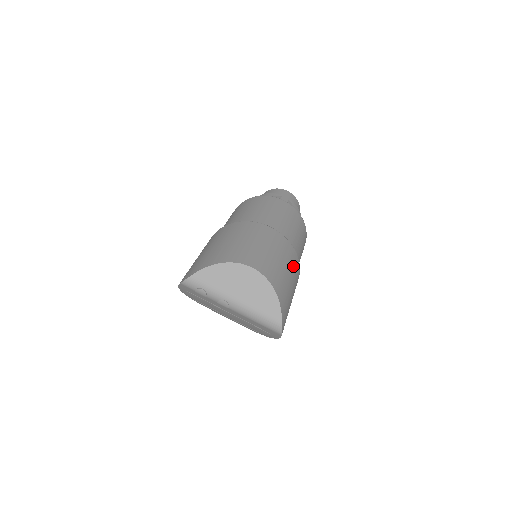
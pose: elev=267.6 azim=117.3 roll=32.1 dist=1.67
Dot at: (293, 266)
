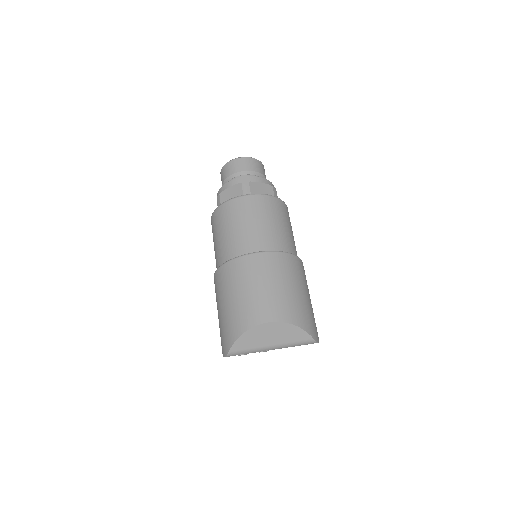
Dot at: (294, 273)
